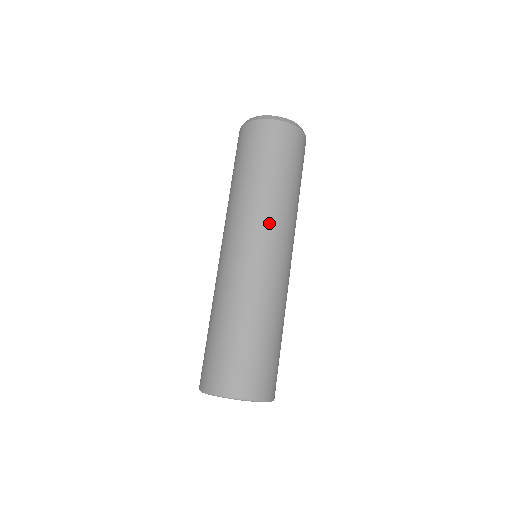
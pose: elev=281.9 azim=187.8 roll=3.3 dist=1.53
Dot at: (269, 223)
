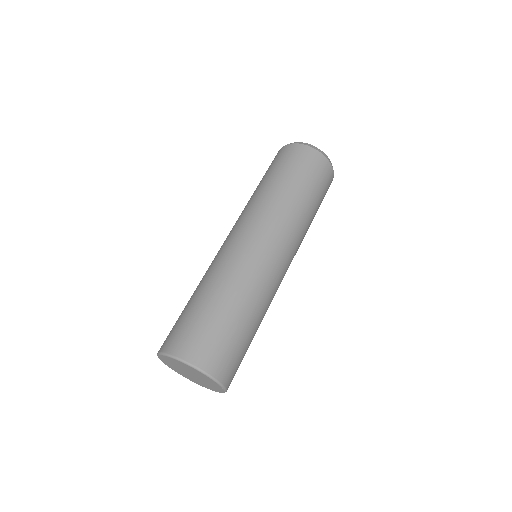
Dot at: (289, 232)
